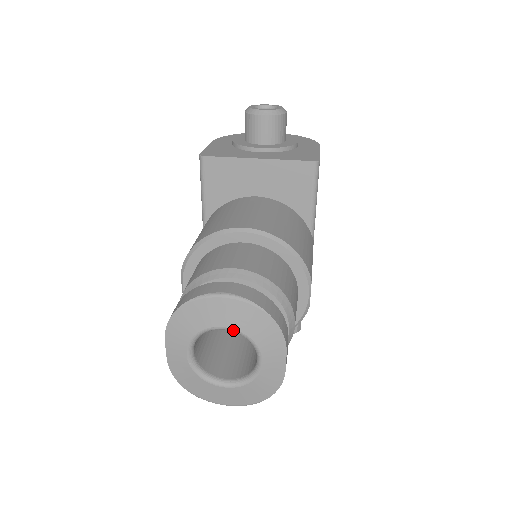
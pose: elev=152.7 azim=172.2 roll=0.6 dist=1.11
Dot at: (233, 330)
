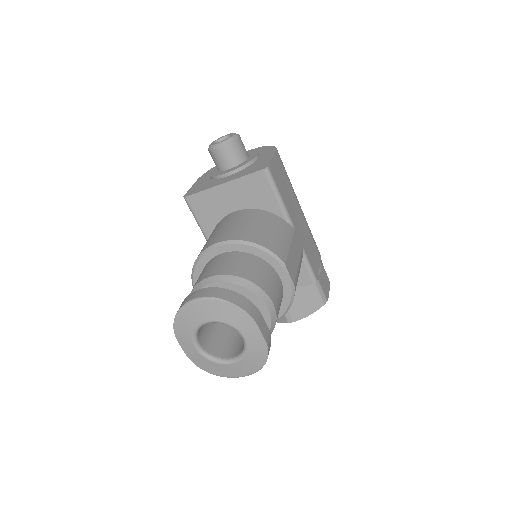
Dot at: (214, 322)
